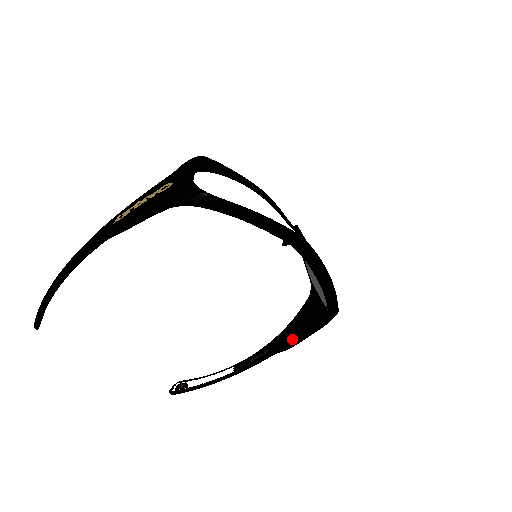
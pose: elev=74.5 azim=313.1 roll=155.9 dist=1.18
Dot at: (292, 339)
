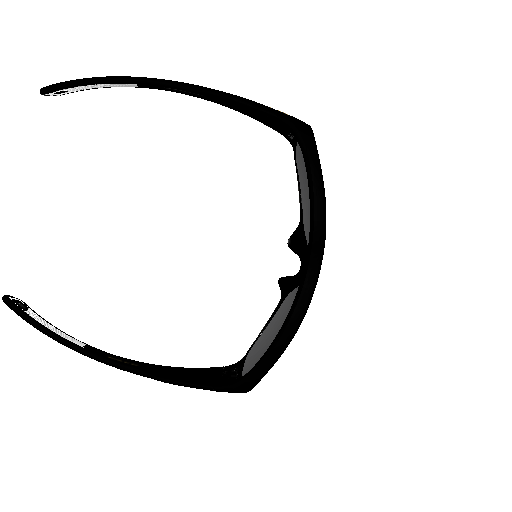
Dot at: (175, 376)
